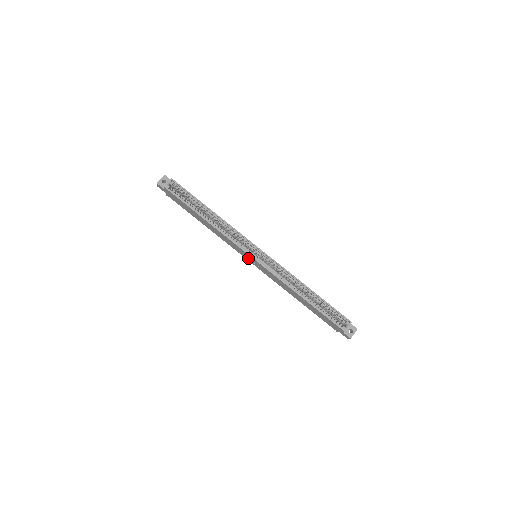
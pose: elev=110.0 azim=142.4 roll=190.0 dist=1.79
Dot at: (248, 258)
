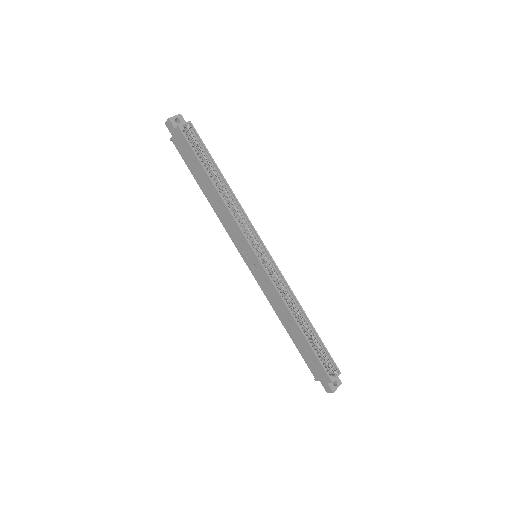
Dot at: (246, 255)
